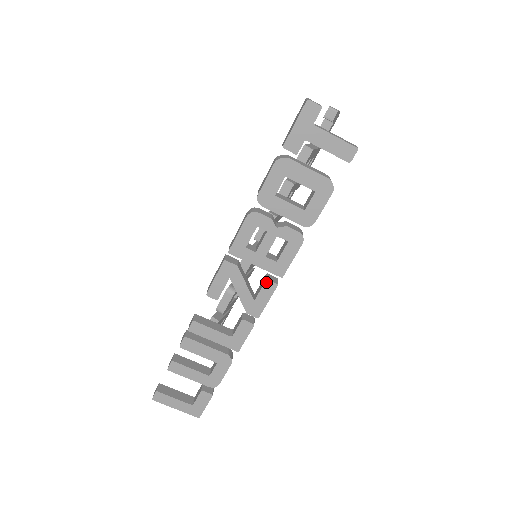
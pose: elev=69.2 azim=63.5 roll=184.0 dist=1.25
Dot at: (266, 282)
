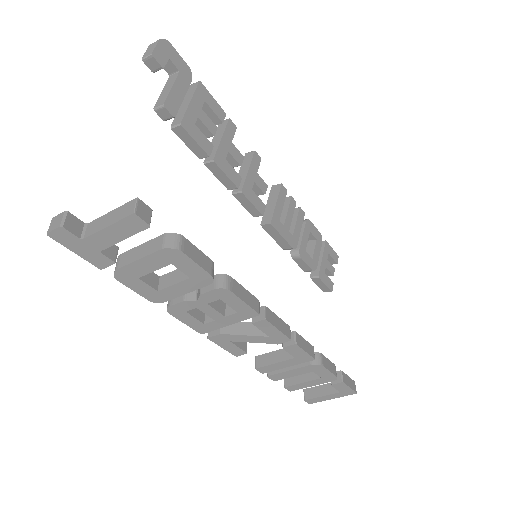
Dot at: (255, 325)
